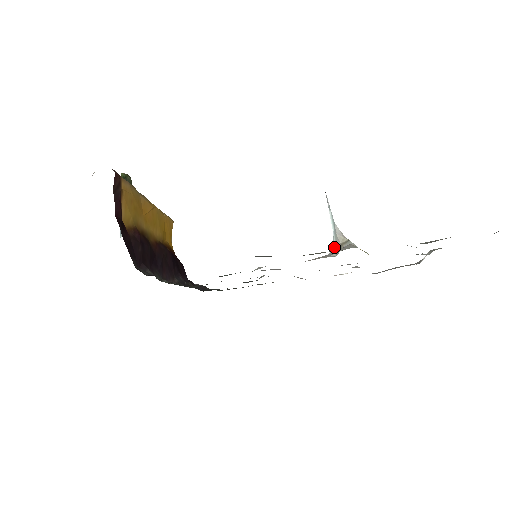
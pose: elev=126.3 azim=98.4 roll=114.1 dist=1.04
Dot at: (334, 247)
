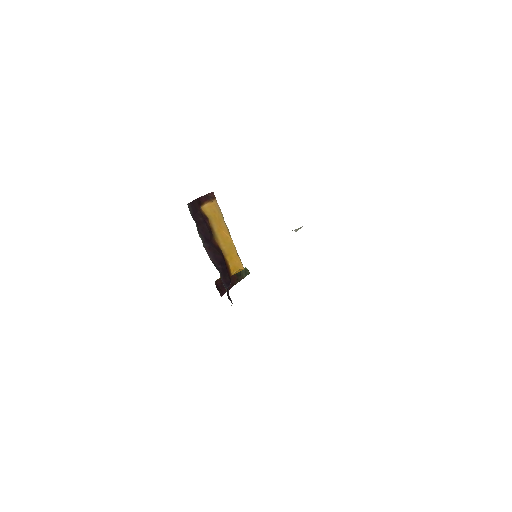
Dot at: occluded
